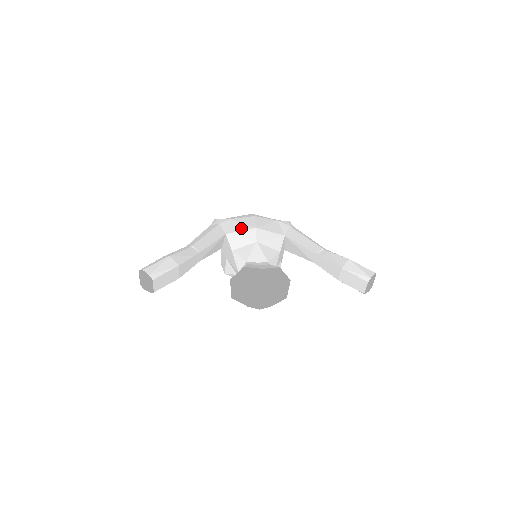
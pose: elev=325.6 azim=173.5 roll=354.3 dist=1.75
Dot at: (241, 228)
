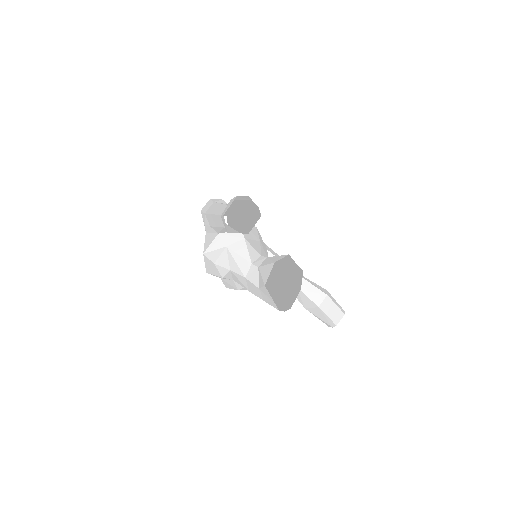
Dot at: occluded
